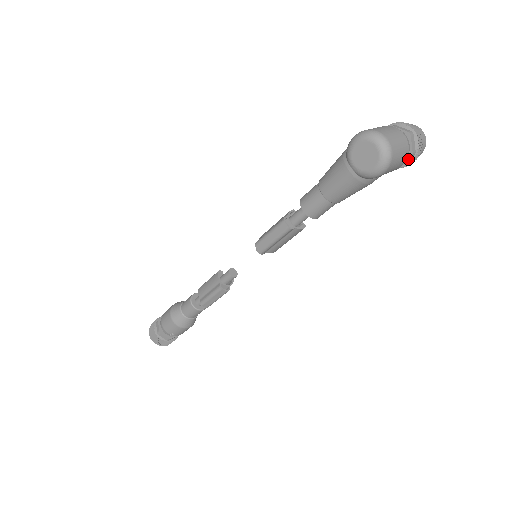
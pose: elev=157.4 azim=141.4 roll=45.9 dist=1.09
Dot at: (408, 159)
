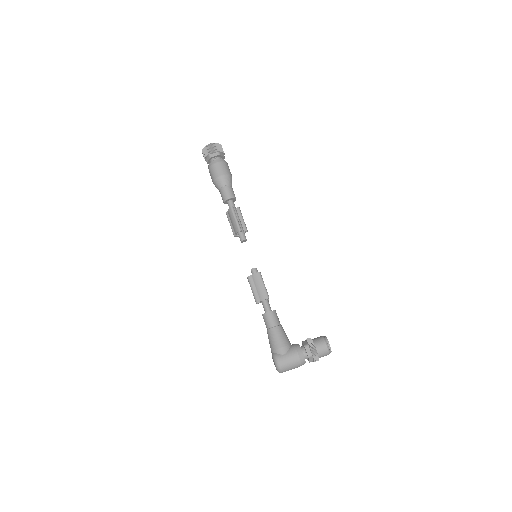
Dot at: occluded
